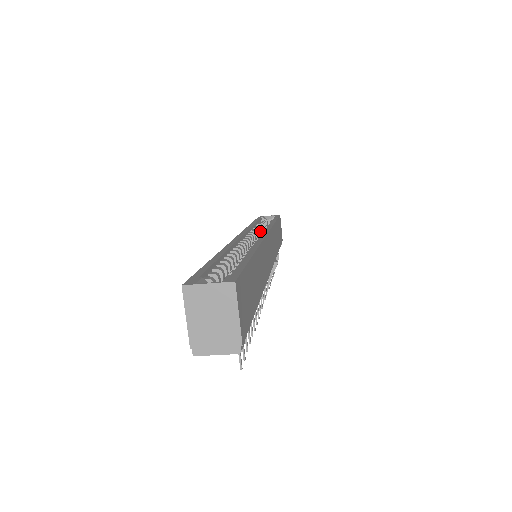
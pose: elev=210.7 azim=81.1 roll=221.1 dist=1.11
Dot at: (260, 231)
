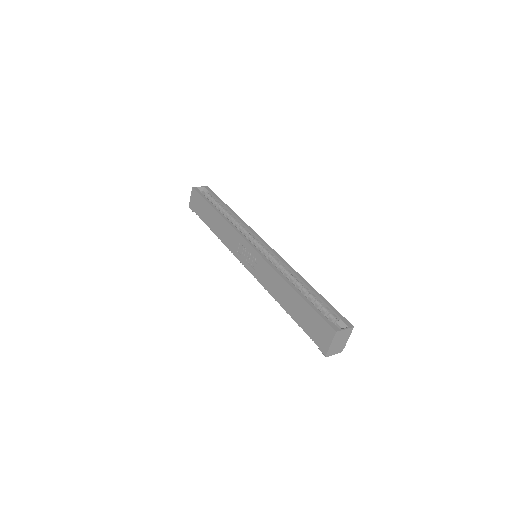
Dot at: occluded
